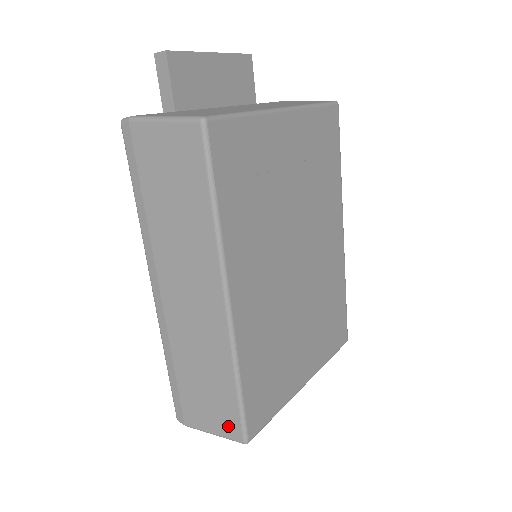
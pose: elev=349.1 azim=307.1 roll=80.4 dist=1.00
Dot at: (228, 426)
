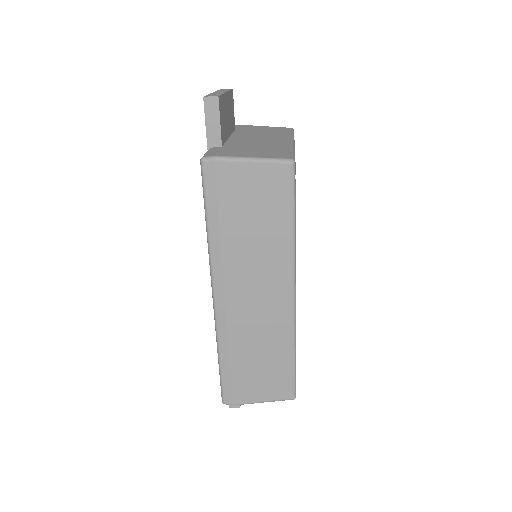
Dot at: (280, 390)
